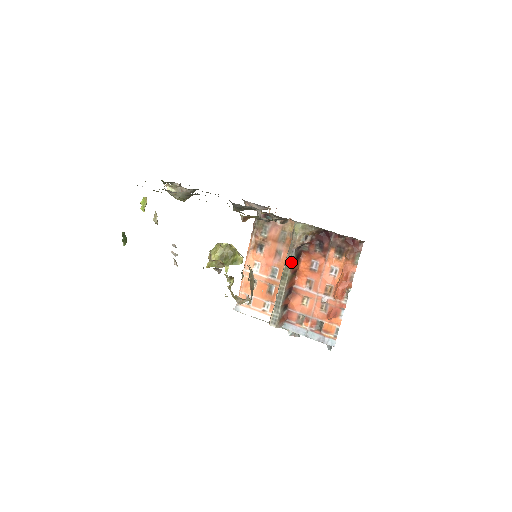
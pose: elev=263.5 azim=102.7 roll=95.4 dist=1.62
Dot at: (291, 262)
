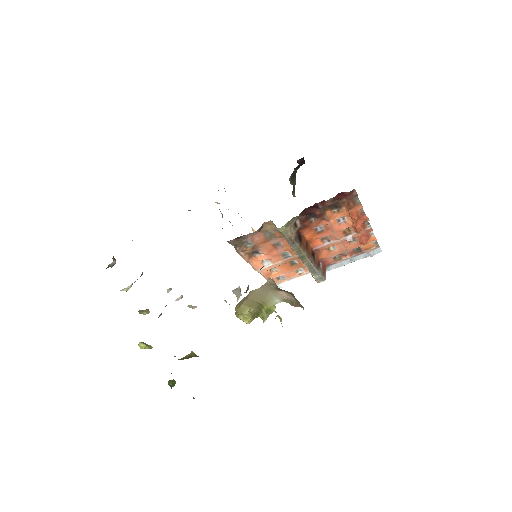
Dot at: (299, 248)
